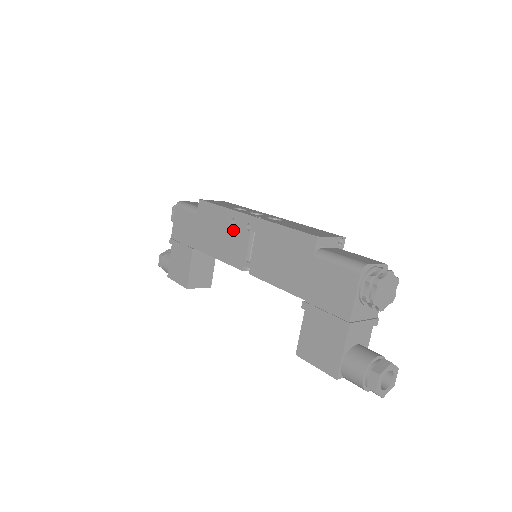
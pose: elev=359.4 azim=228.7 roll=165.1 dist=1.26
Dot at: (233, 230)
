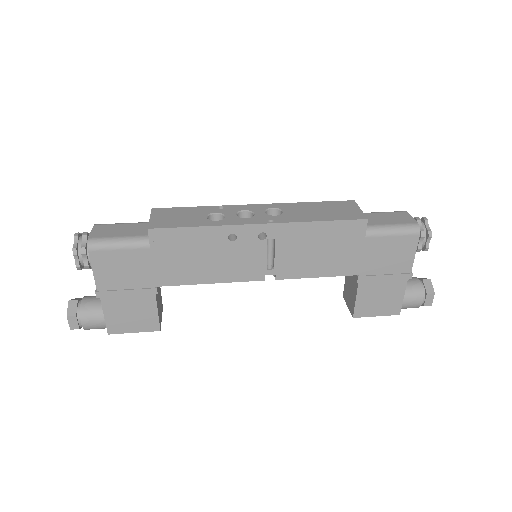
Dot at: (235, 246)
